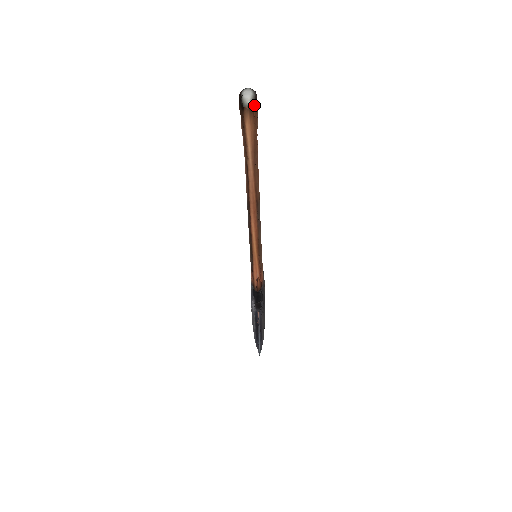
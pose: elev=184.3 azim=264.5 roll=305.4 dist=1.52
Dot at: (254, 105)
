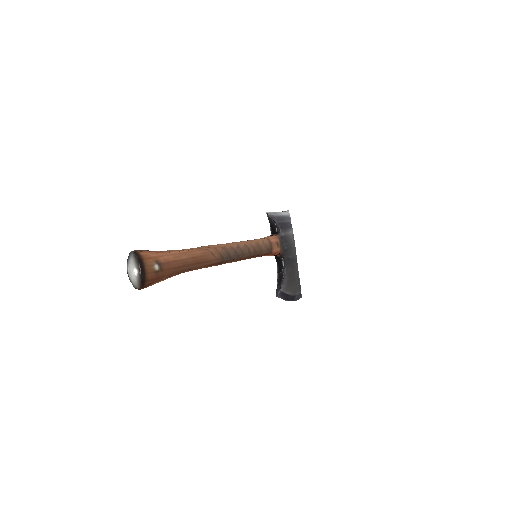
Dot at: (142, 283)
